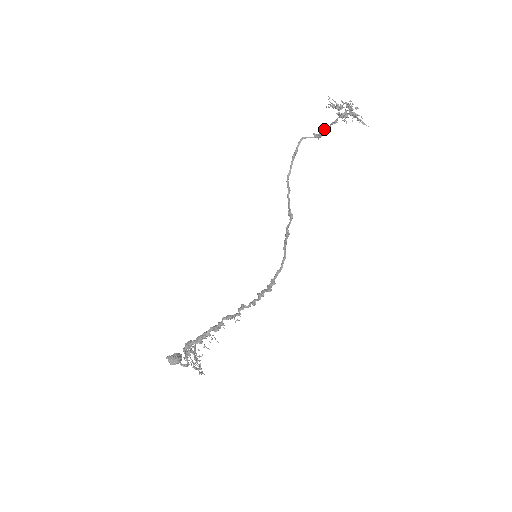
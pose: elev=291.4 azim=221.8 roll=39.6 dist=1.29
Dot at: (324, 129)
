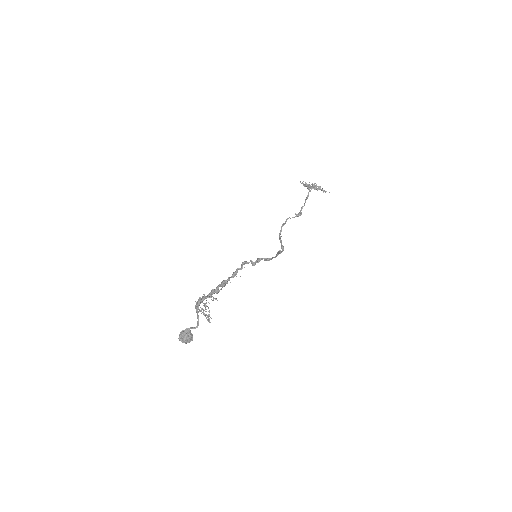
Dot at: (302, 207)
